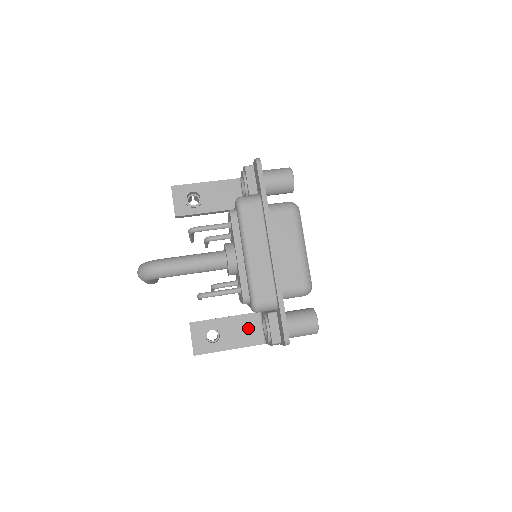
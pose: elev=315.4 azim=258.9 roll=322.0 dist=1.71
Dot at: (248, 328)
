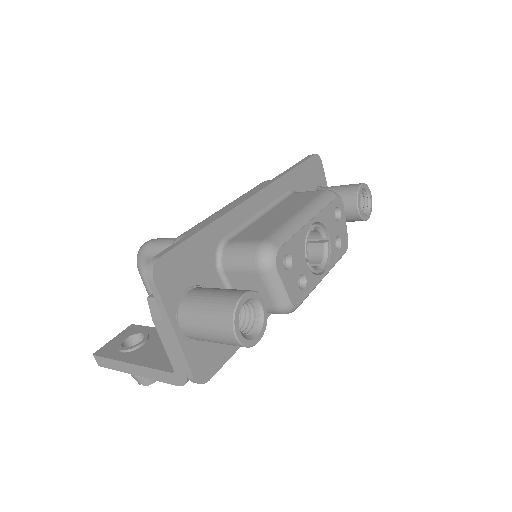
Dot at: occluded
